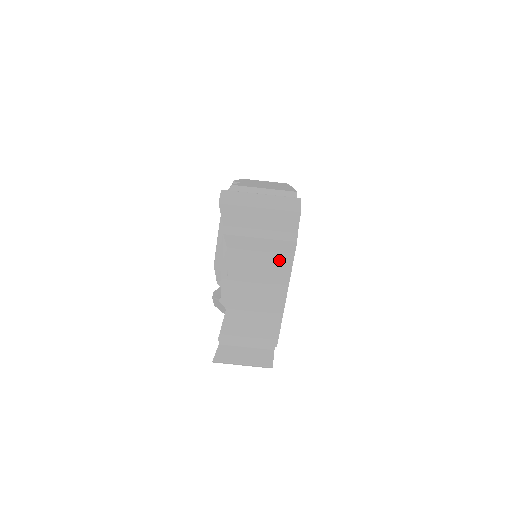
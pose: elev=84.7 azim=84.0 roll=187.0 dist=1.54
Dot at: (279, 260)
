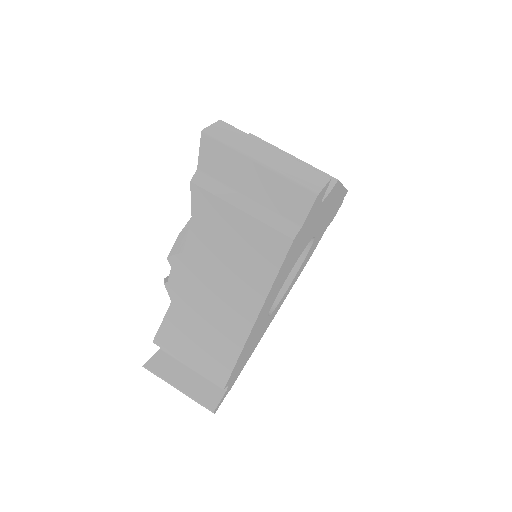
Dot at: (259, 259)
